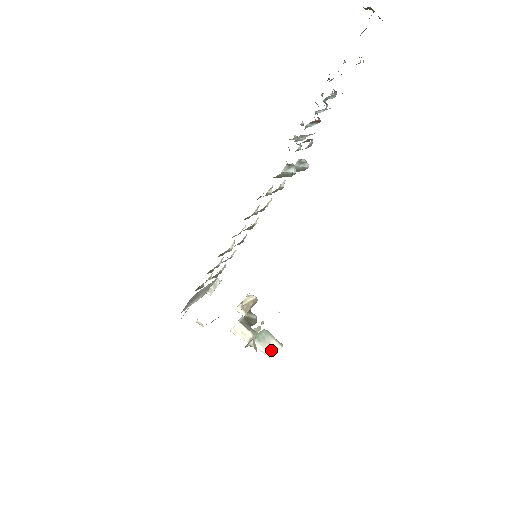
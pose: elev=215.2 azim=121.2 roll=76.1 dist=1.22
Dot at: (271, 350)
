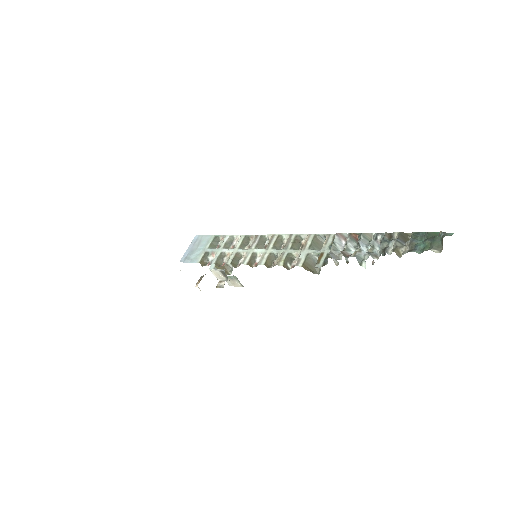
Dot at: (233, 284)
